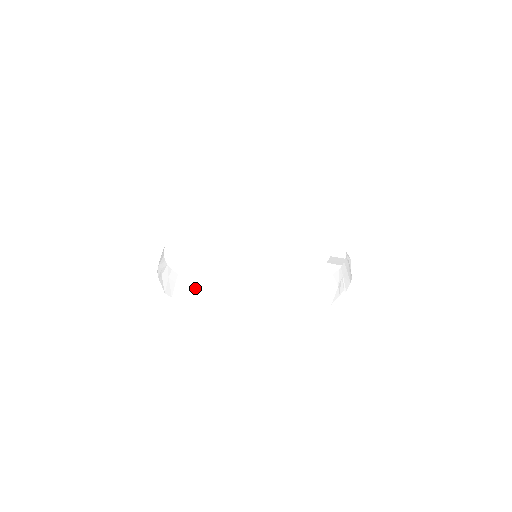
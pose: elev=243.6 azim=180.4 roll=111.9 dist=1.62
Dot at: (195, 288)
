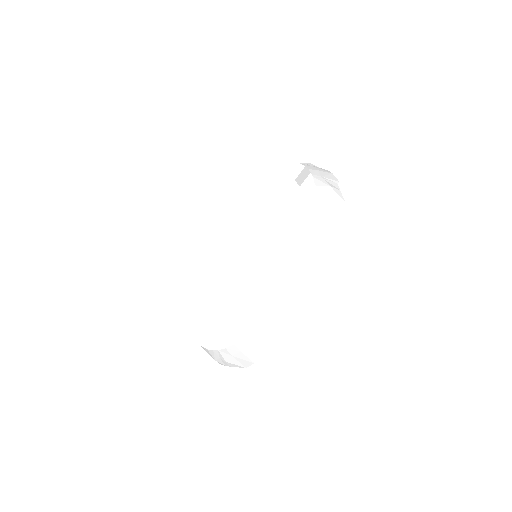
Dot at: (257, 334)
